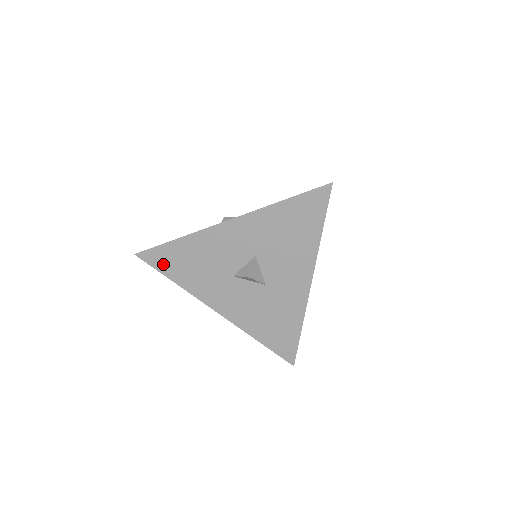
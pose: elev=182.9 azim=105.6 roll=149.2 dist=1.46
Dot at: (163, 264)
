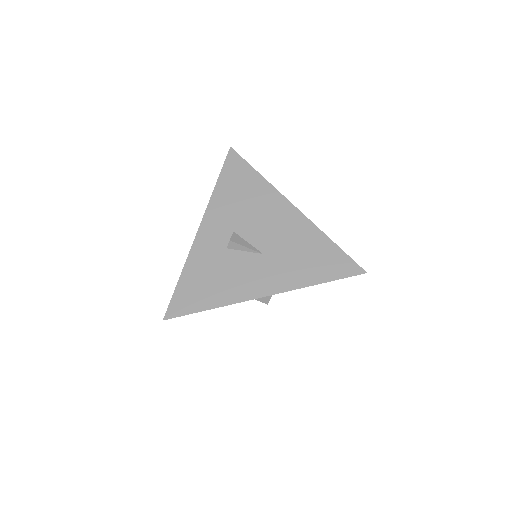
Dot at: occluded
